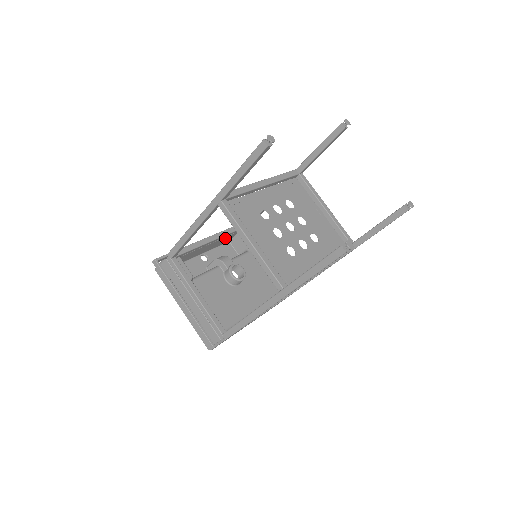
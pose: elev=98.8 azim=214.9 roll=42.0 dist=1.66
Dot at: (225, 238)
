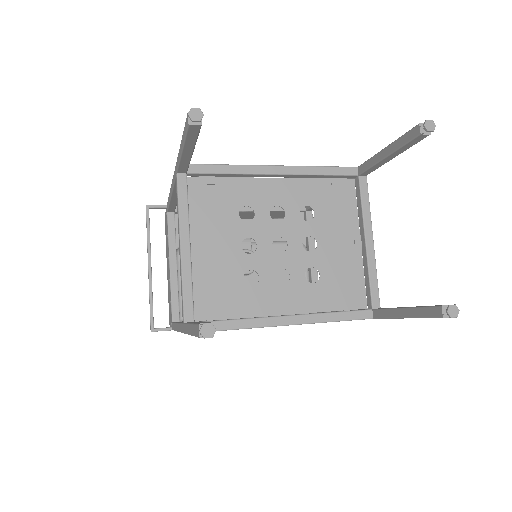
Dot at: occluded
